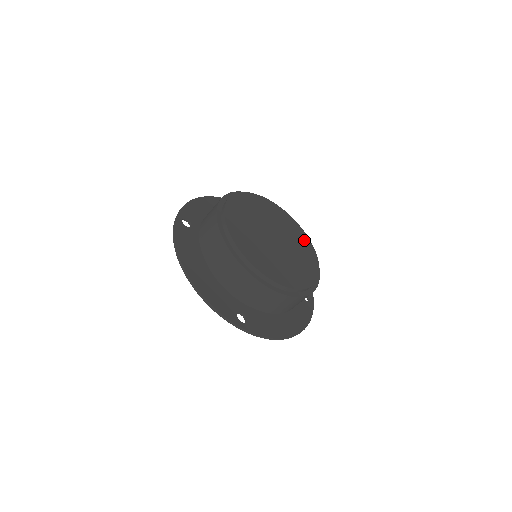
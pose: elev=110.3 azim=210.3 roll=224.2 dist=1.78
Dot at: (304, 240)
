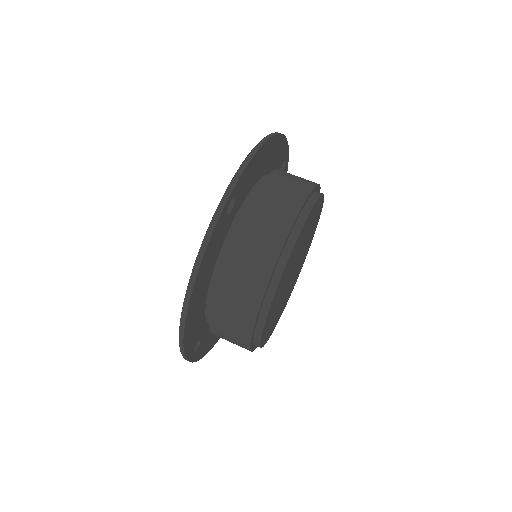
Dot at: occluded
